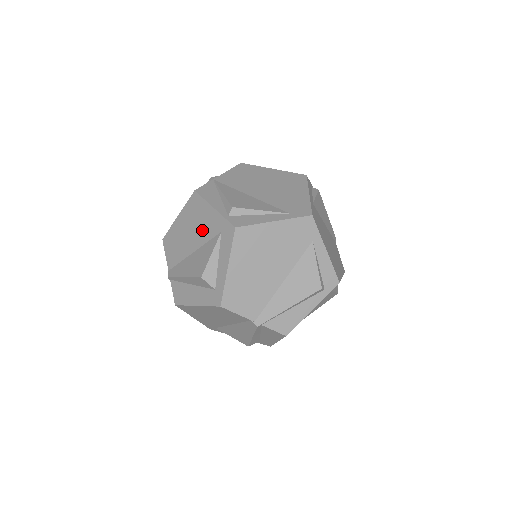
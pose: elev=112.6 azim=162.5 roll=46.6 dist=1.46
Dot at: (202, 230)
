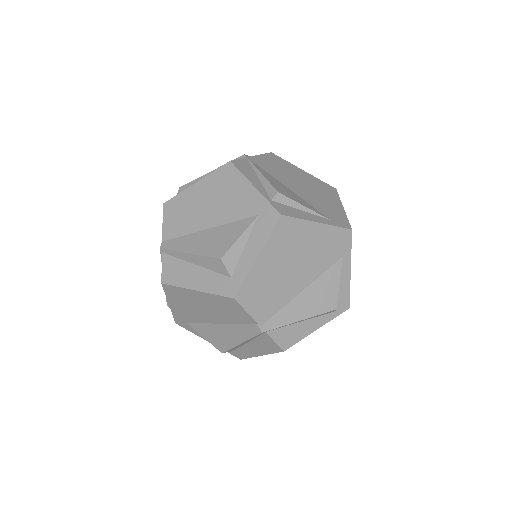
Dot at: (230, 207)
